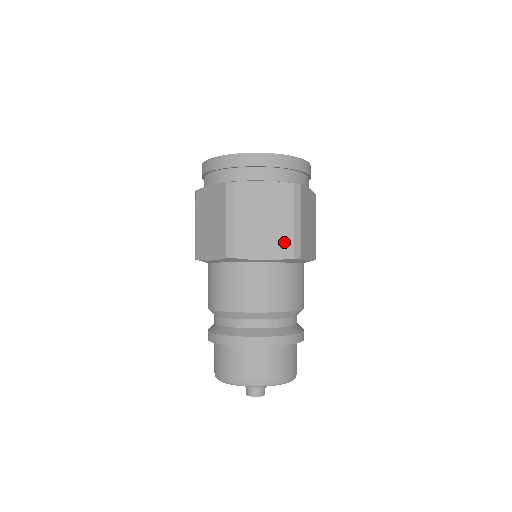
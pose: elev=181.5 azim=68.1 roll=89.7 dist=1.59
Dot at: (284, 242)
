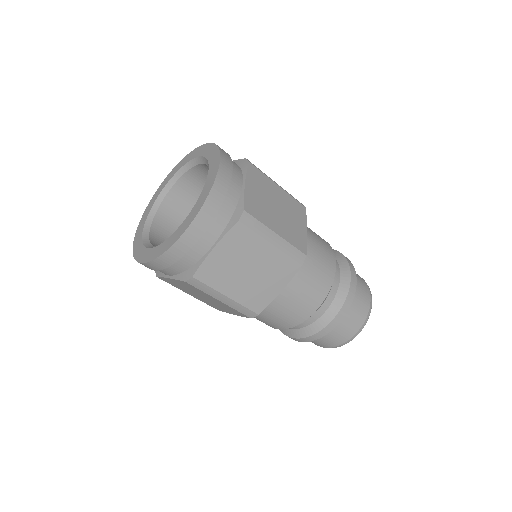
Dot at: (232, 310)
